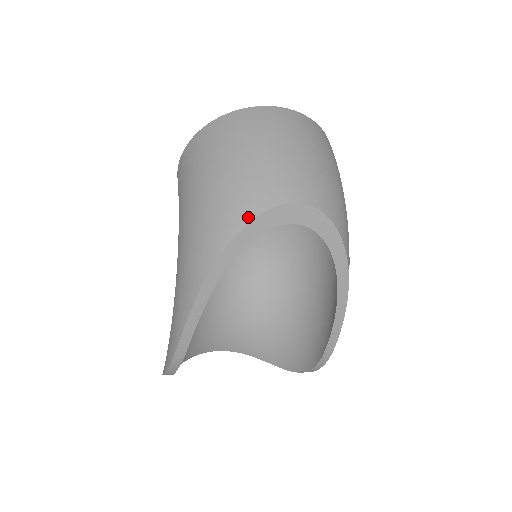
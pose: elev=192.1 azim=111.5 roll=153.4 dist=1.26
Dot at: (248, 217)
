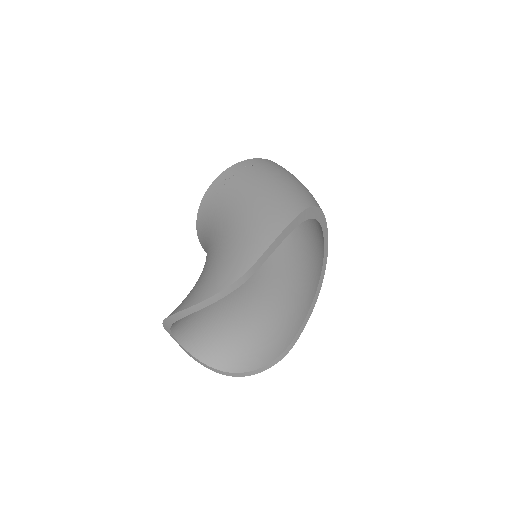
Dot at: (312, 204)
